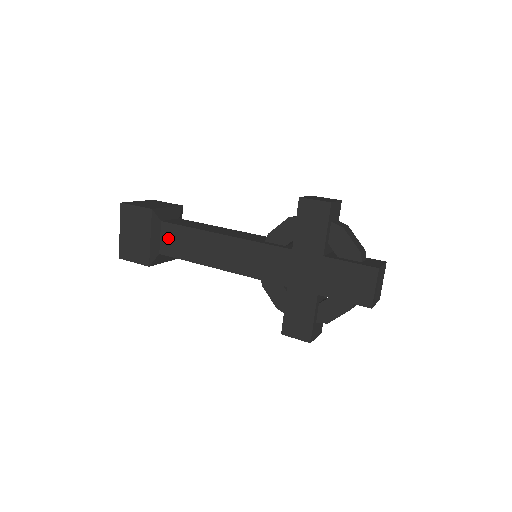
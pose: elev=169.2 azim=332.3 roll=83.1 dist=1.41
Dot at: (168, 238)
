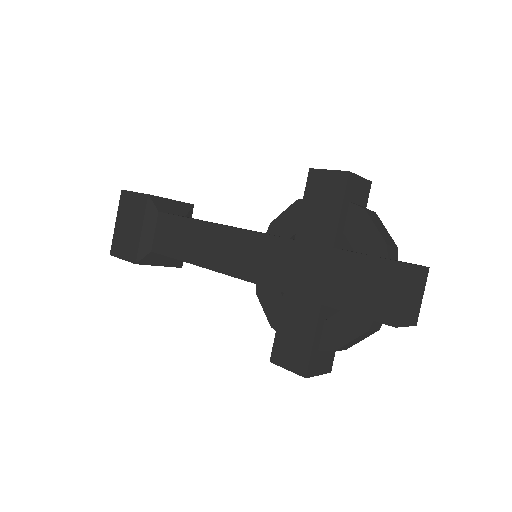
Dot at: (162, 232)
